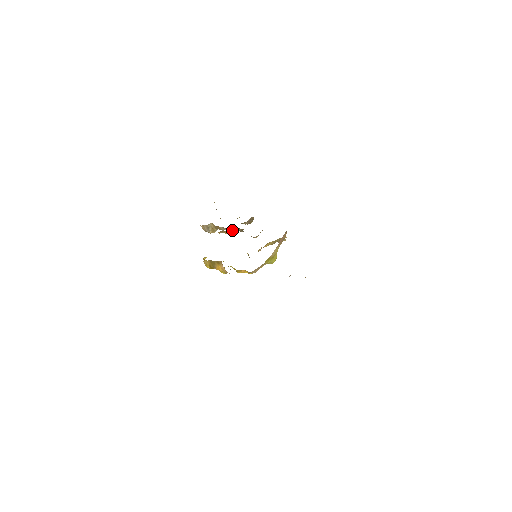
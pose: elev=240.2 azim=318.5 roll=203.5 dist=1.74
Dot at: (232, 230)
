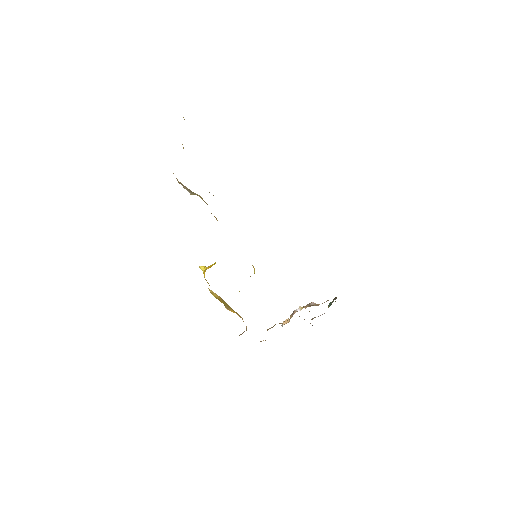
Dot at: occluded
